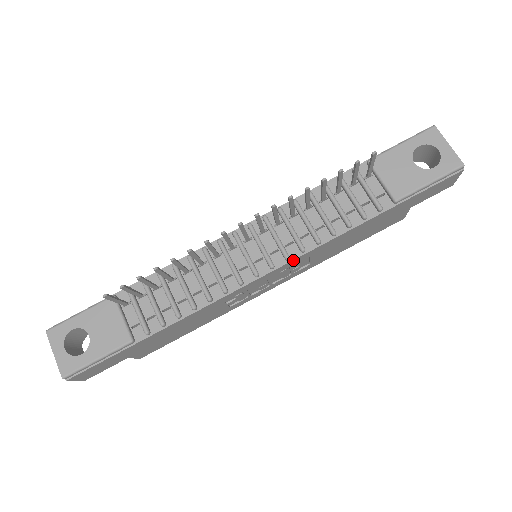
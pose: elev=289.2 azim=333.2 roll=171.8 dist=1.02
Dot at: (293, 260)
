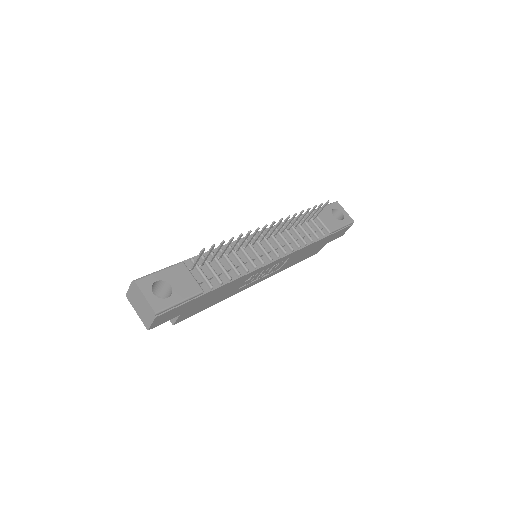
Dot at: (287, 255)
